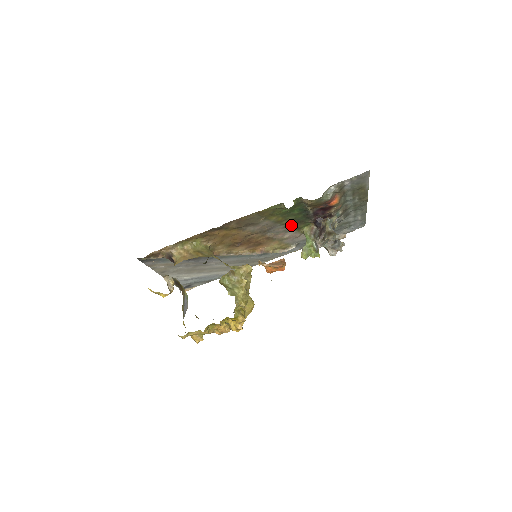
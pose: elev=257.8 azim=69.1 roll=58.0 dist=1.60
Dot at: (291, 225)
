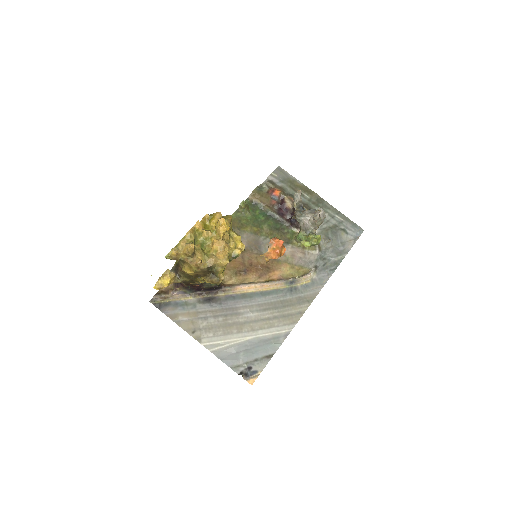
Dot at: occluded
